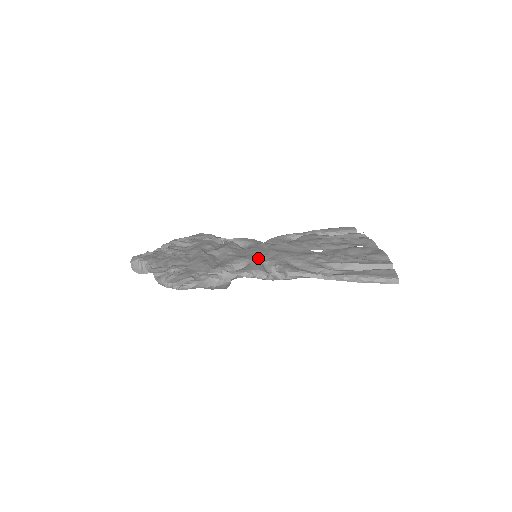
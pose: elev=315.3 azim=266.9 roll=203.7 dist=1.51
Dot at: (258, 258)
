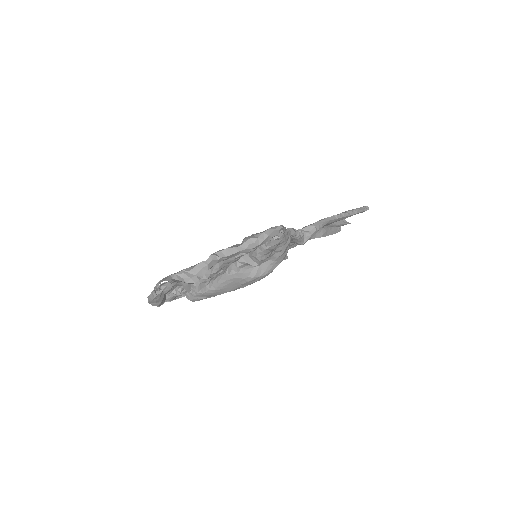
Dot at: occluded
